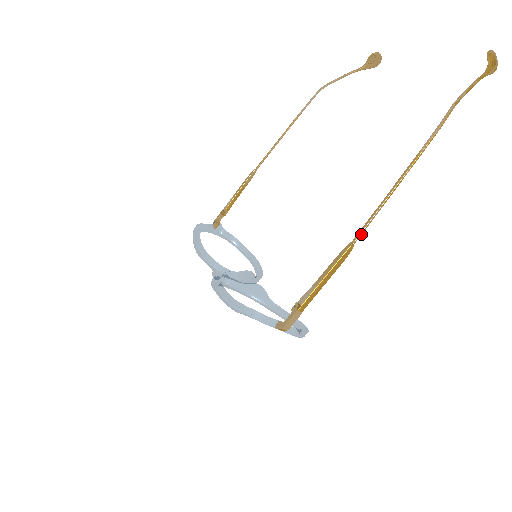
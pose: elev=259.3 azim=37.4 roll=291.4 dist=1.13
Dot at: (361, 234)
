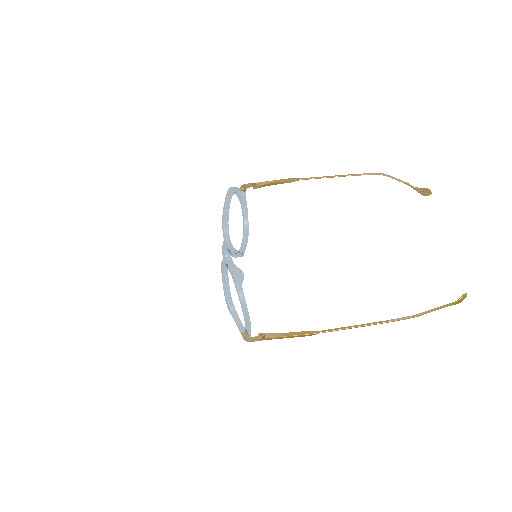
Dot at: (325, 332)
